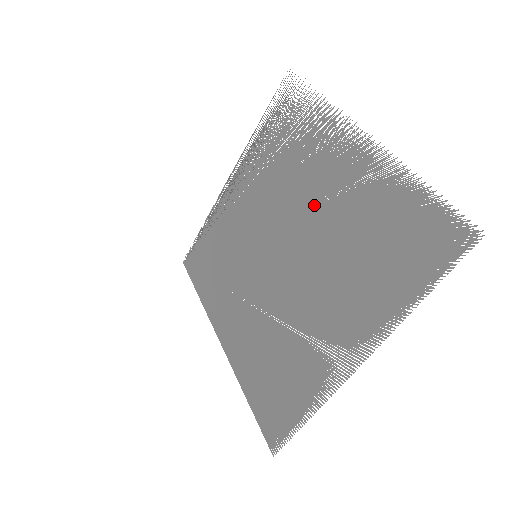
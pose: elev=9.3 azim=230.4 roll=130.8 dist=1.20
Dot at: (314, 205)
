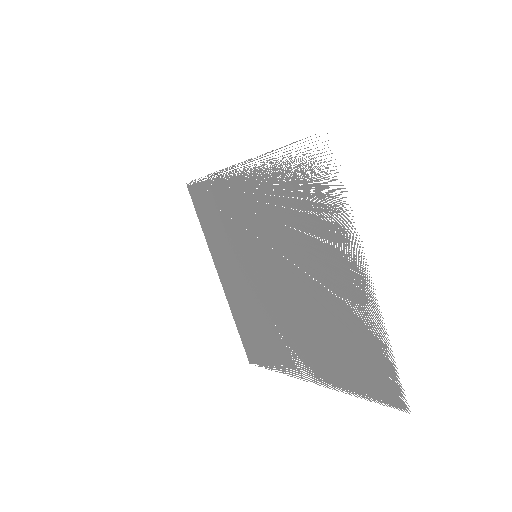
Dot at: (312, 279)
